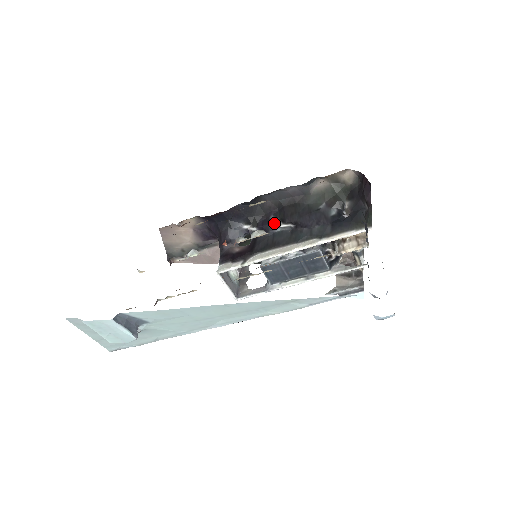
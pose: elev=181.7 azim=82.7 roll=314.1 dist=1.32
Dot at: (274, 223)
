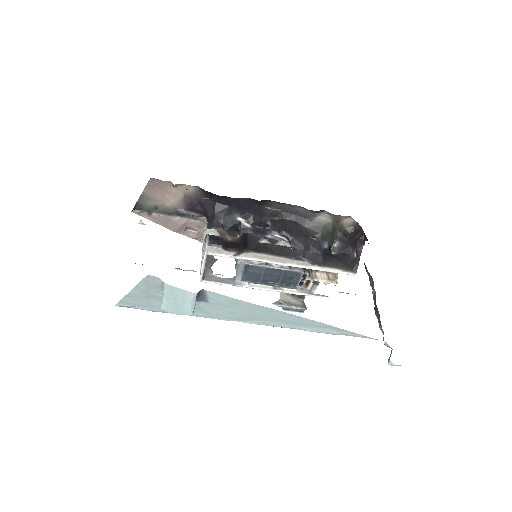
Dot at: (270, 229)
